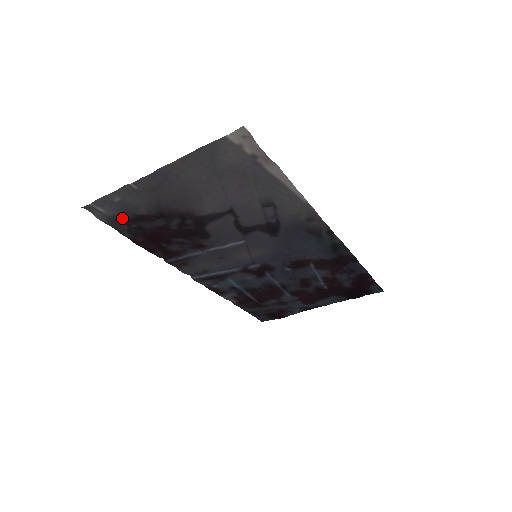
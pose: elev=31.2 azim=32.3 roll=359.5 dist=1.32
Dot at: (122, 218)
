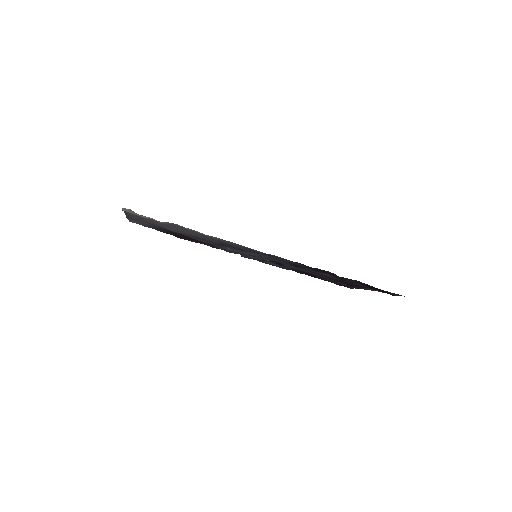
Dot at: (153, 228)
